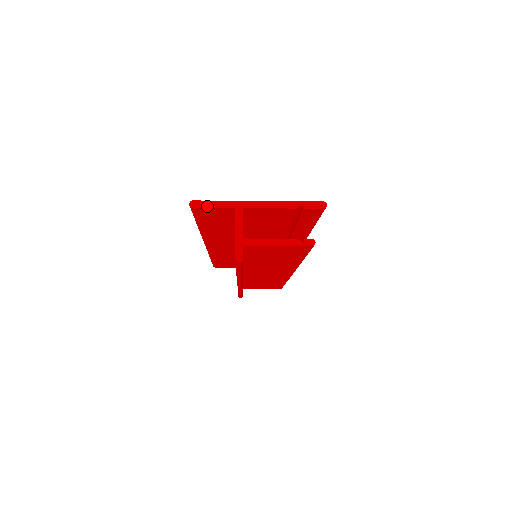
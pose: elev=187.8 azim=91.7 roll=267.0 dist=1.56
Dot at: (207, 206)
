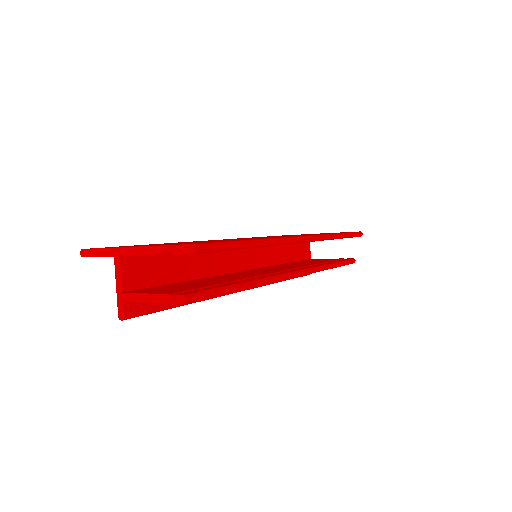
Dot at: (93, 255)
